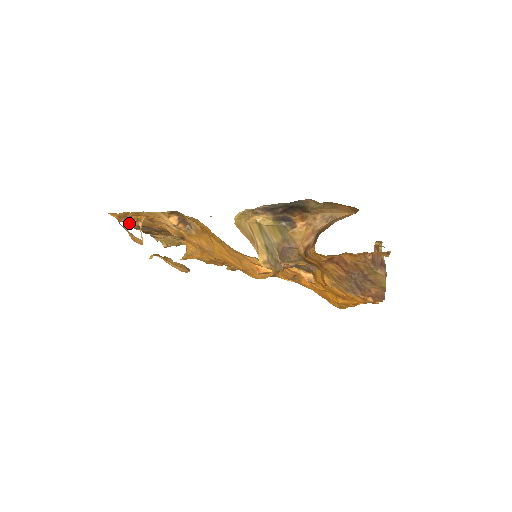
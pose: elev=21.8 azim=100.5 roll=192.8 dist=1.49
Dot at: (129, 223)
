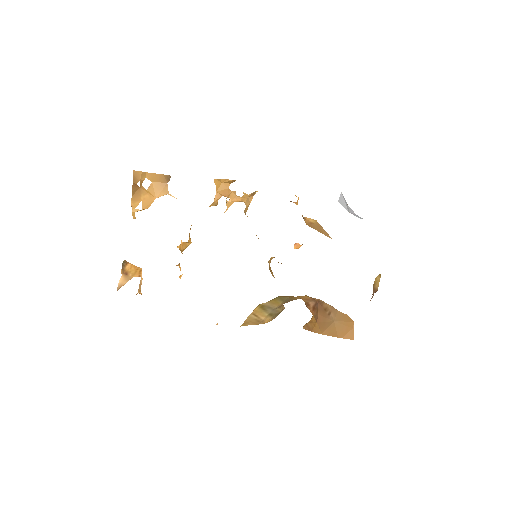
Dot at: occluded
